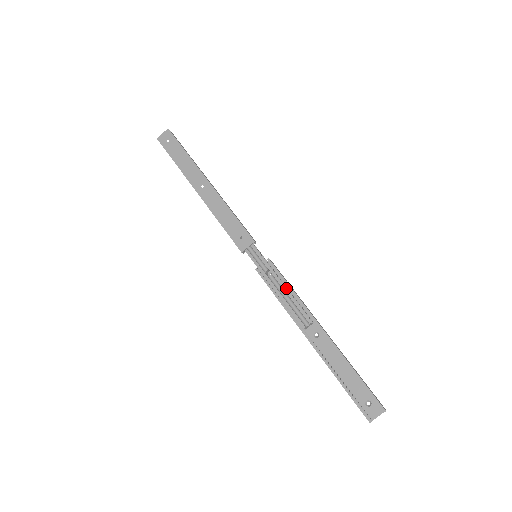
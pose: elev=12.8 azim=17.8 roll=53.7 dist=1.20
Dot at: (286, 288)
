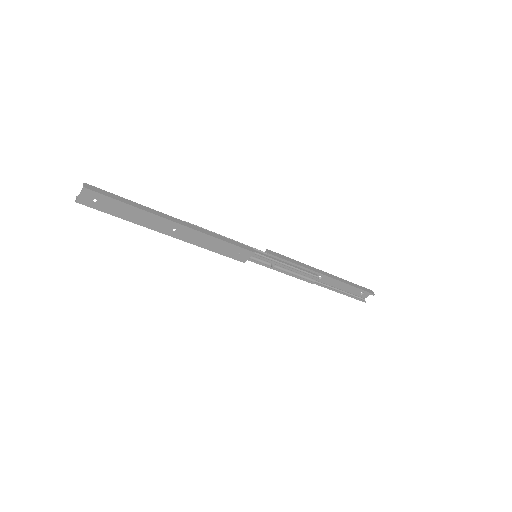
Dot at: (293, 269)
